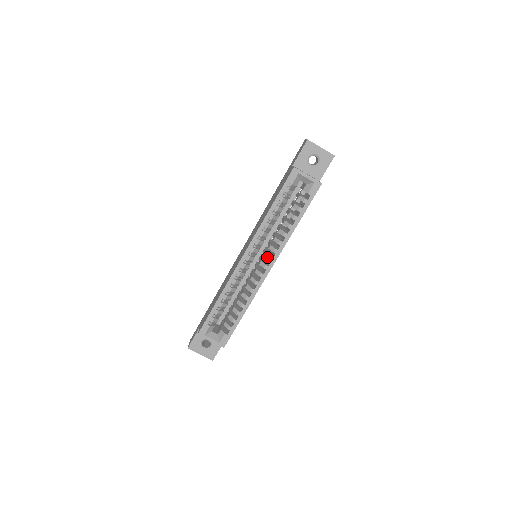
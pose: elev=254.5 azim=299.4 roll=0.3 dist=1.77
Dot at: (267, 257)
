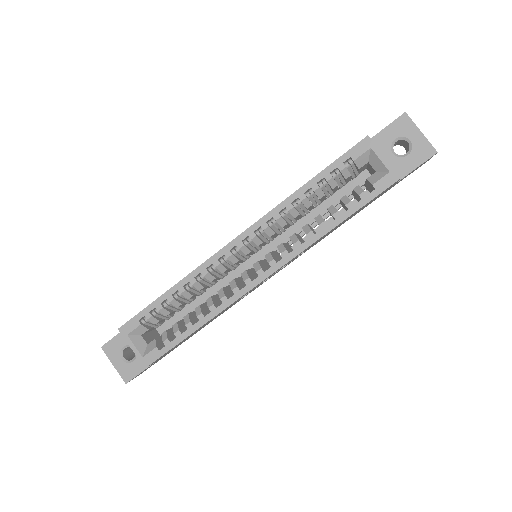
Dot at: (269, 258)
